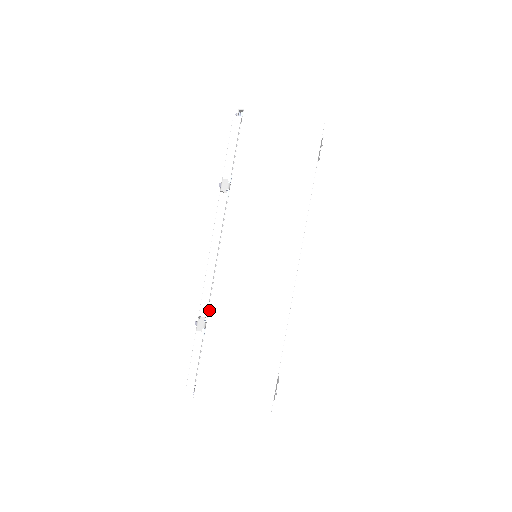
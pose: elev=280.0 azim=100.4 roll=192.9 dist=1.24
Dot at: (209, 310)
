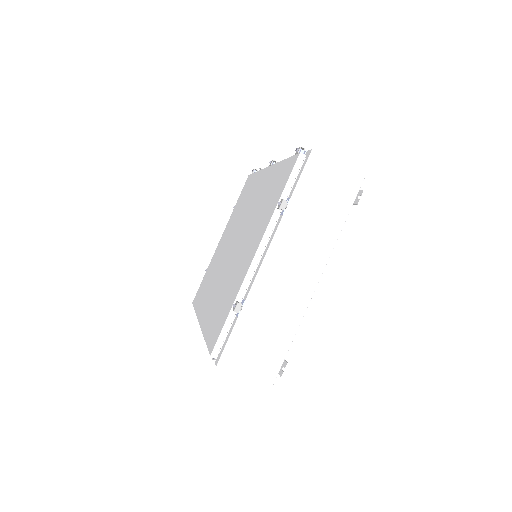
Dot at: (247, 298)
